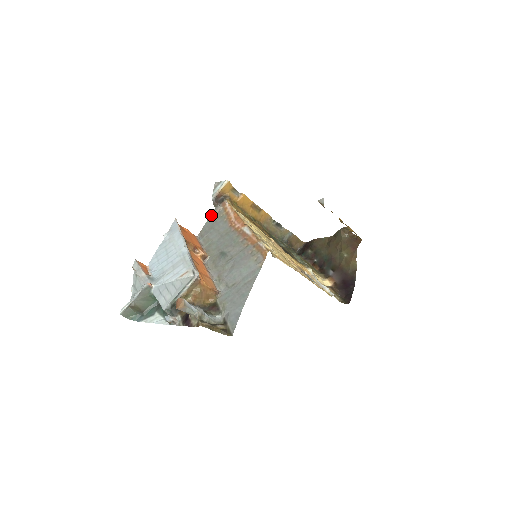
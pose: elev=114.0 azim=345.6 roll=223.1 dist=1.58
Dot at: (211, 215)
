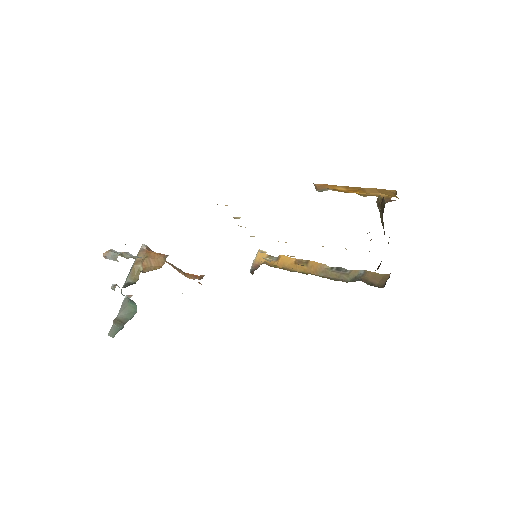
Dot at: occluded
